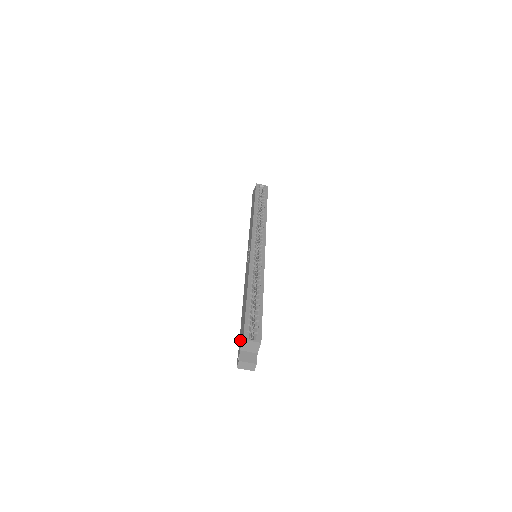
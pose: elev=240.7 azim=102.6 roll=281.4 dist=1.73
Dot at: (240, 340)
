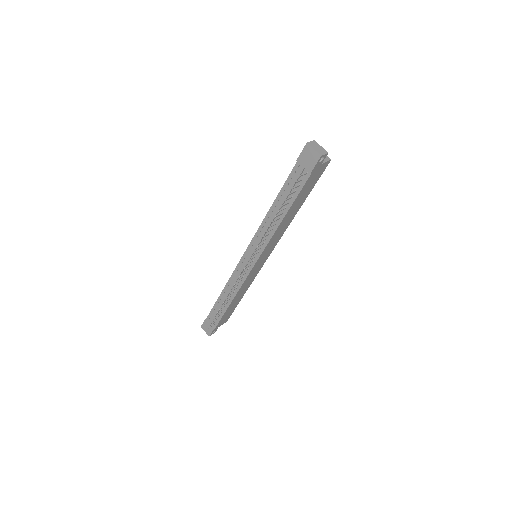
Dot at: occluded
